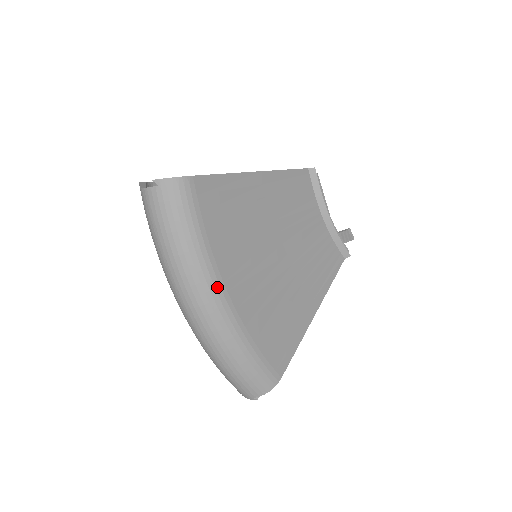
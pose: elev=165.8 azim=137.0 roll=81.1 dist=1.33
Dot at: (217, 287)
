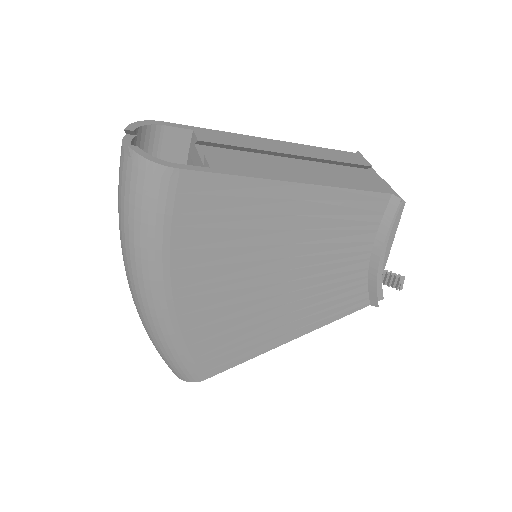
Dot at: (161, 291)
